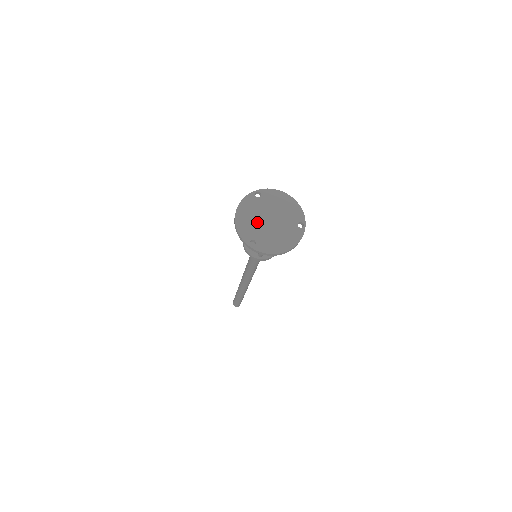
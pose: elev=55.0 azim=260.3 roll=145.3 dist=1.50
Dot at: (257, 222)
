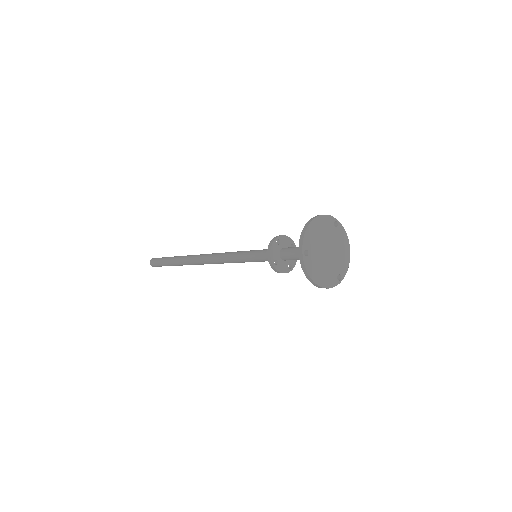
Dot at: (320, 242)
